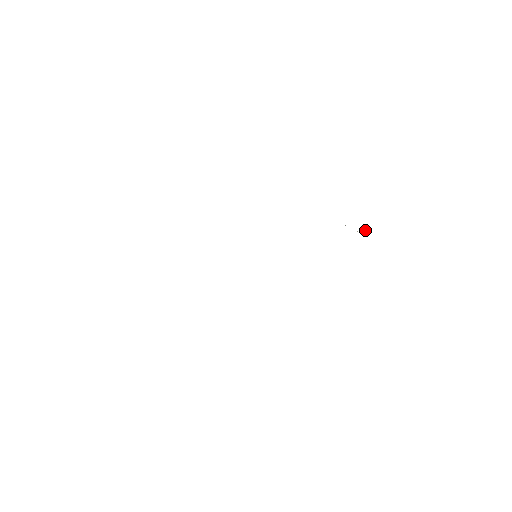
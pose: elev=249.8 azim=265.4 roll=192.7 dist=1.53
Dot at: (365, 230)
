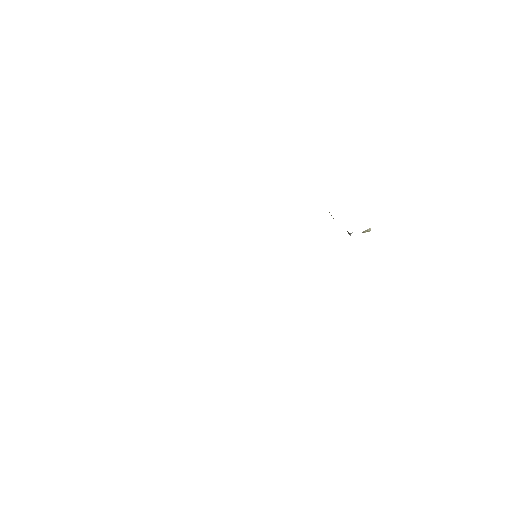
Dot at: occluded
